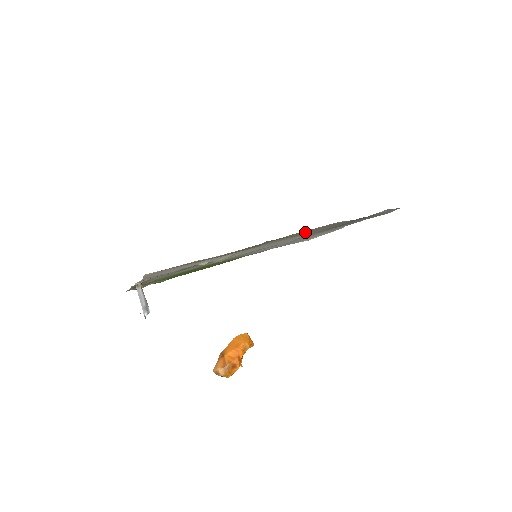
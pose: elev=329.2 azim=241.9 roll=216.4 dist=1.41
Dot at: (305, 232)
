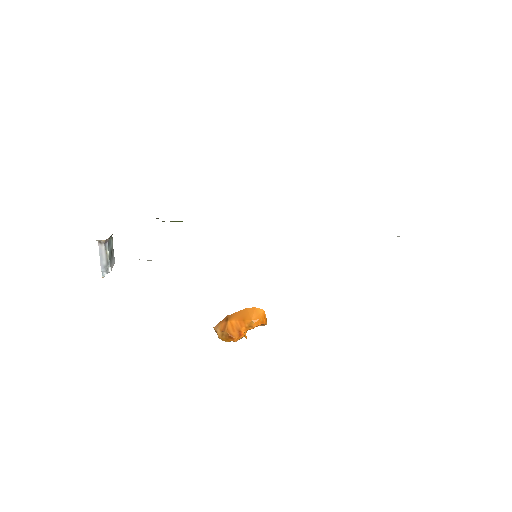
Dot at: occluded
